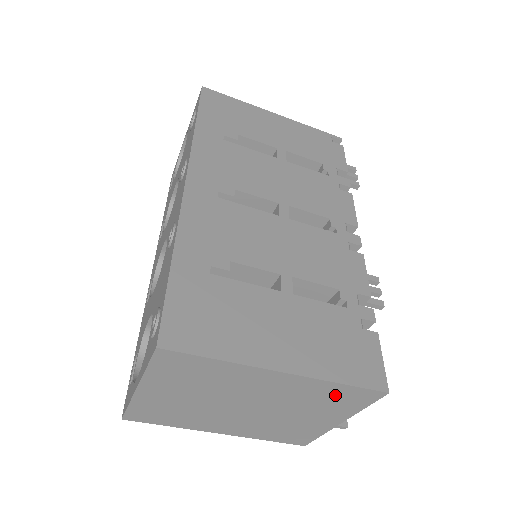
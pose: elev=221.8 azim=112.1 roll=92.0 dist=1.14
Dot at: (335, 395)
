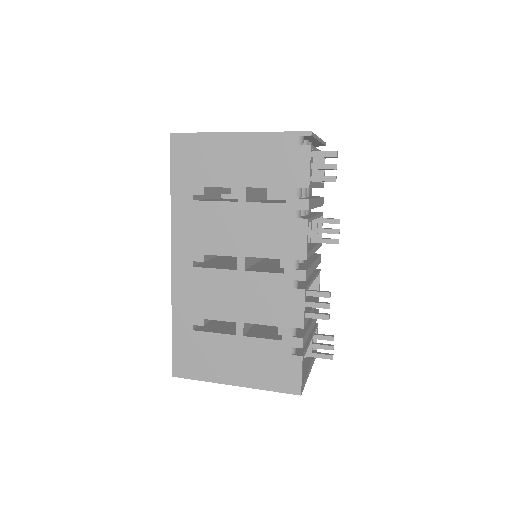
Dot at: occluded
